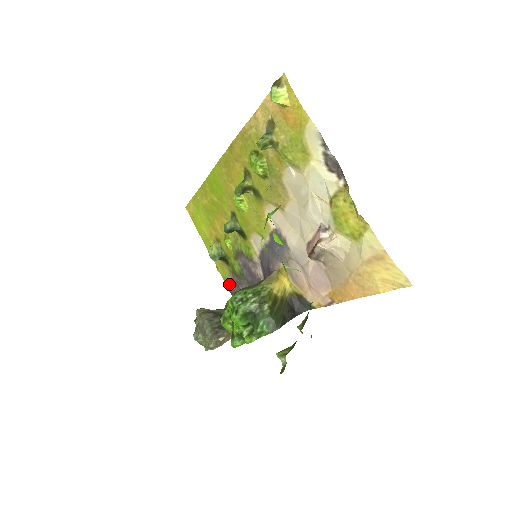
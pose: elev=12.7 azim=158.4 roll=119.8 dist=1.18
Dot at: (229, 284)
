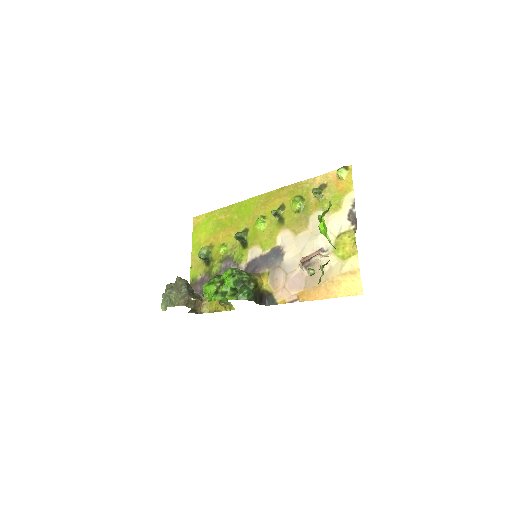
Dot at: (194, 282)
